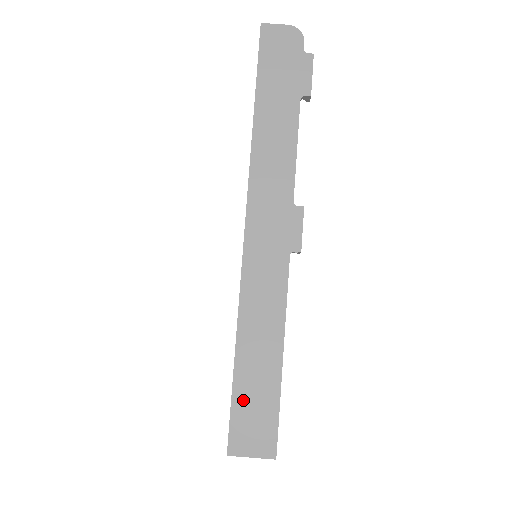
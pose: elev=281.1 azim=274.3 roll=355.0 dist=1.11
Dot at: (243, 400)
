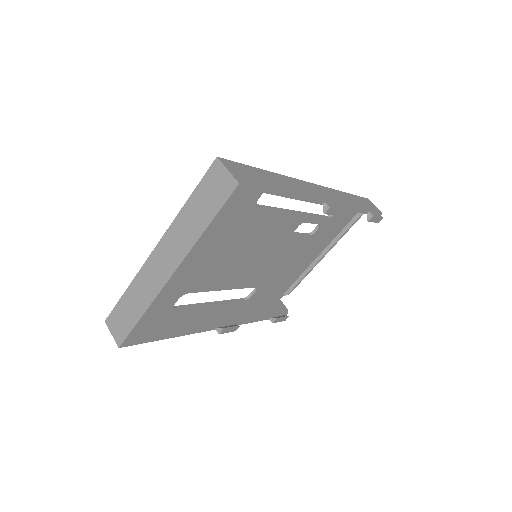
Dot at: (250, 170)
